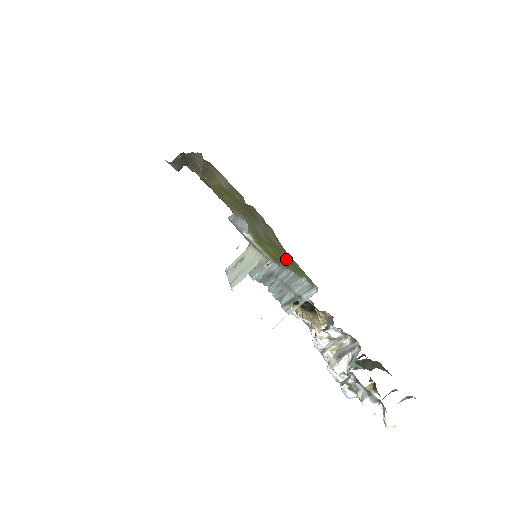
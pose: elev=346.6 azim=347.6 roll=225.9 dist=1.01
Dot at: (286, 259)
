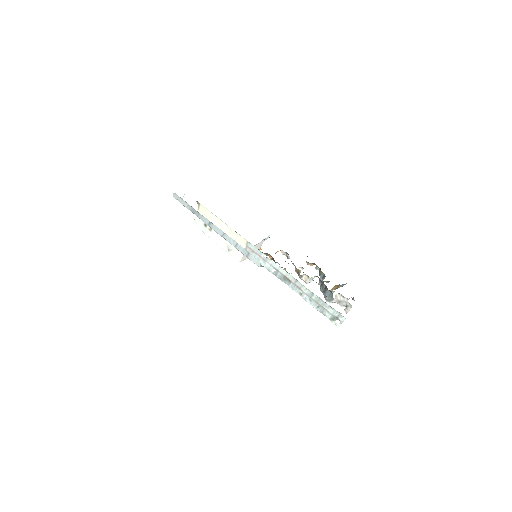
Dot at: occluded
